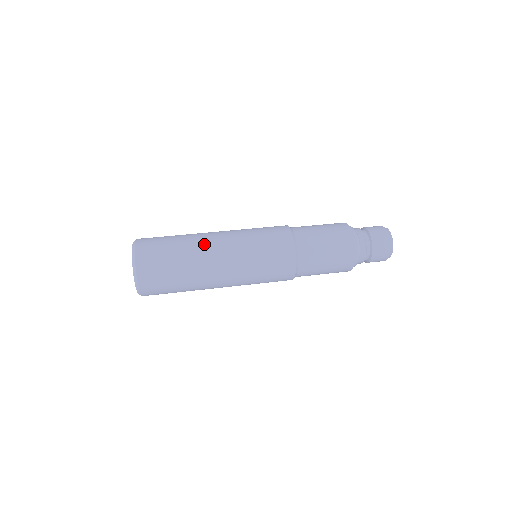
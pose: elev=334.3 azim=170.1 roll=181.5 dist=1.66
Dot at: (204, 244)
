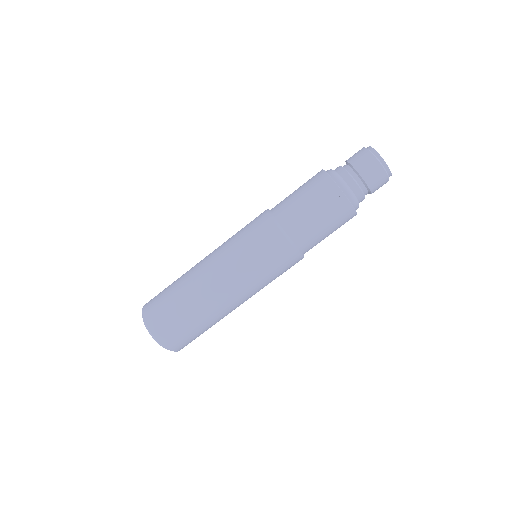
Dot at: (194, 271)
